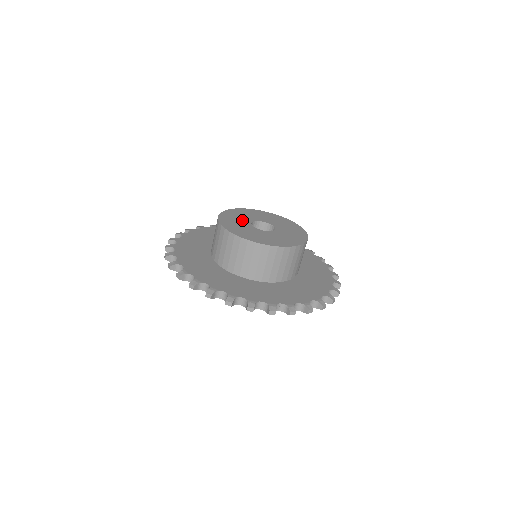
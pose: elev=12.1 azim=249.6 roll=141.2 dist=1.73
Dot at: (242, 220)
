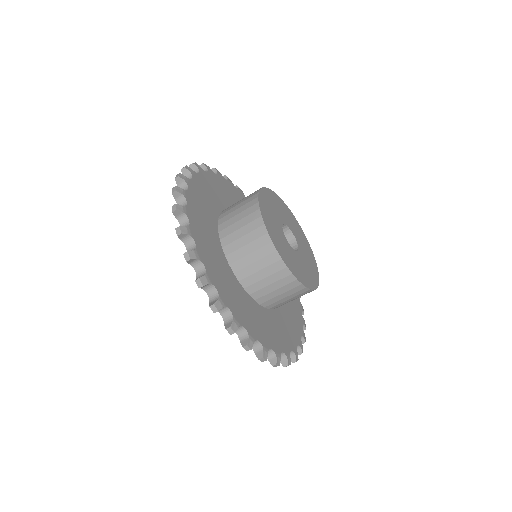
Dot at: (281, 235)
